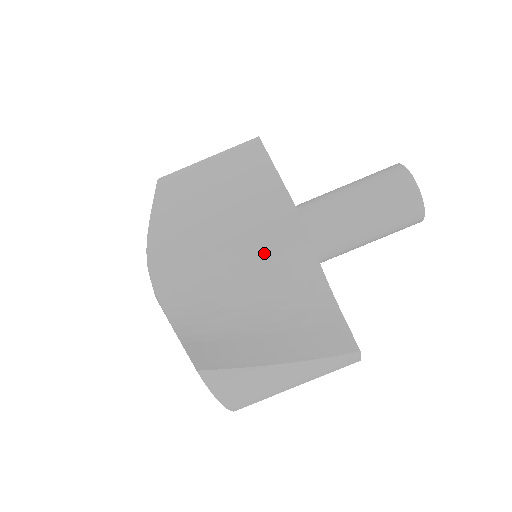
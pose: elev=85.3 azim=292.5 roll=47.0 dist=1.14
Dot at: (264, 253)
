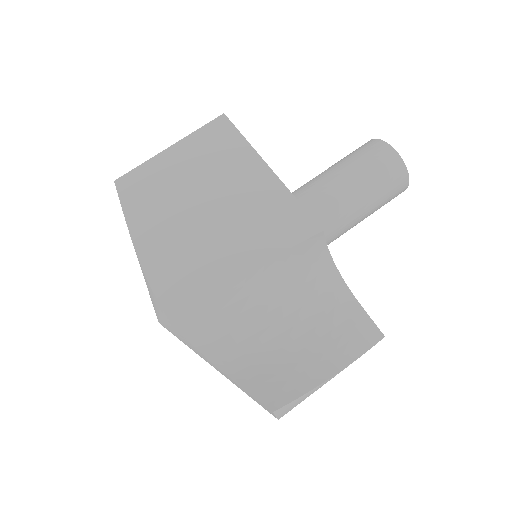
Dot at: (285, 265)
